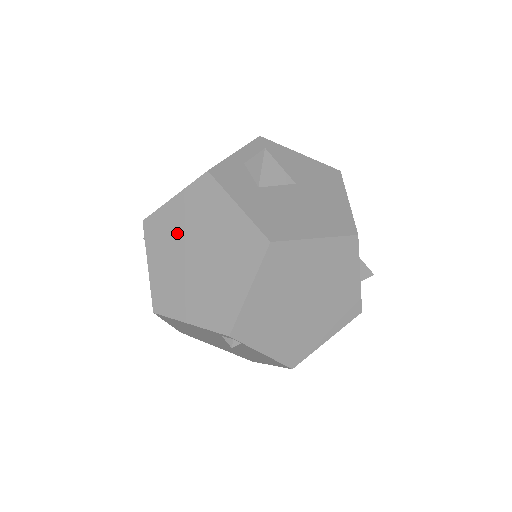
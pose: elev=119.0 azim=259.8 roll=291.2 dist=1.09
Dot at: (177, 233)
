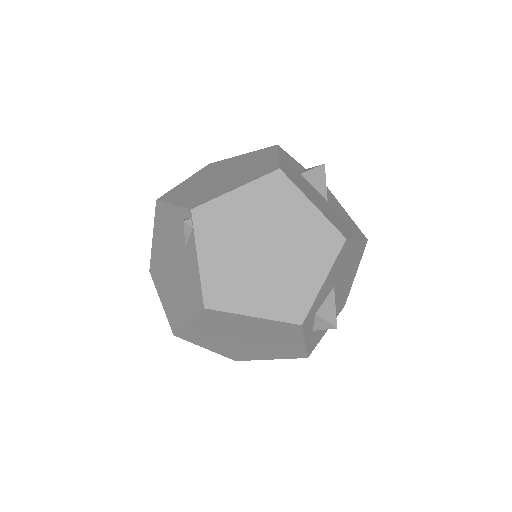
Dot at: (223, 167)
